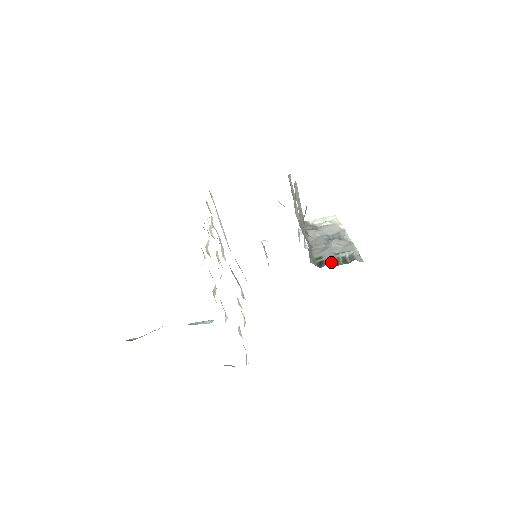
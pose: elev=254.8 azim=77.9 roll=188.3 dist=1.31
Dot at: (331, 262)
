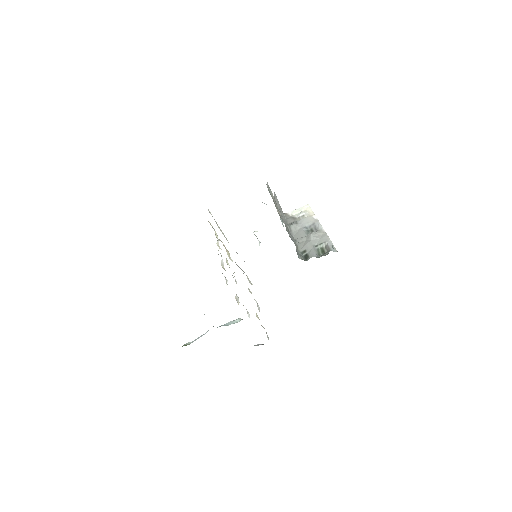
Dot at: (313, 255)
